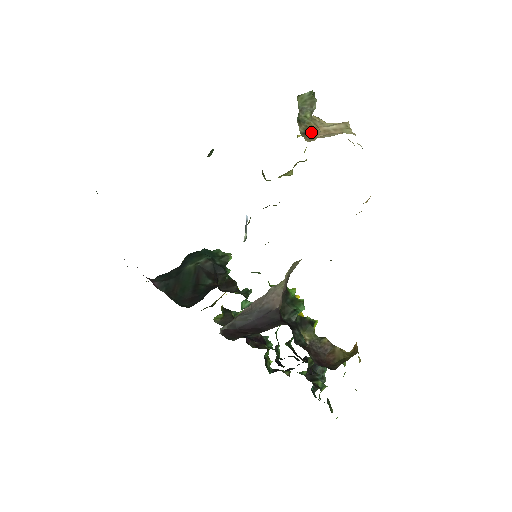
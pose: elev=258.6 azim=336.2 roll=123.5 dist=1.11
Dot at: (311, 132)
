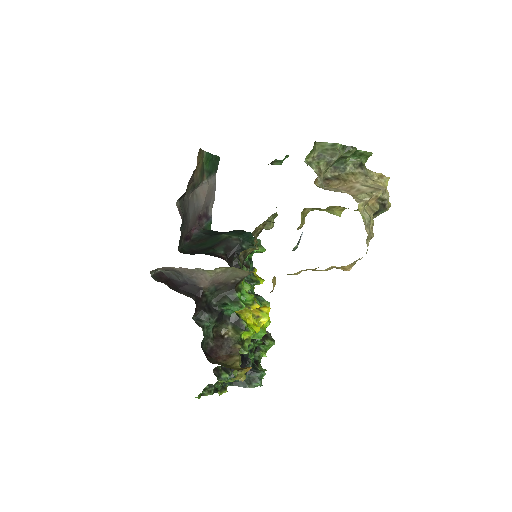
Dot at: (333, 181)
